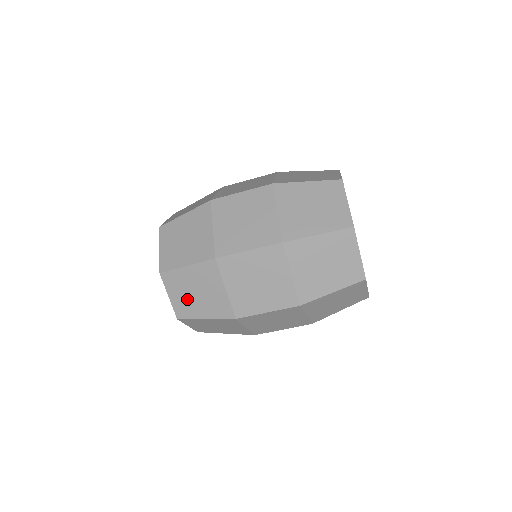
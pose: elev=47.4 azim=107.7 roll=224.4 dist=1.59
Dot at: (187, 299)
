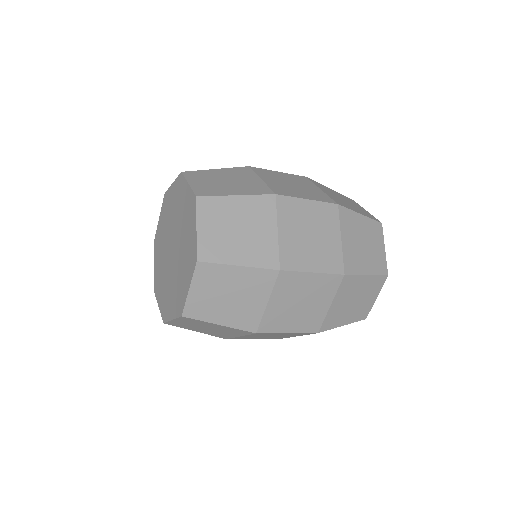
Dot at: (212, 299)
